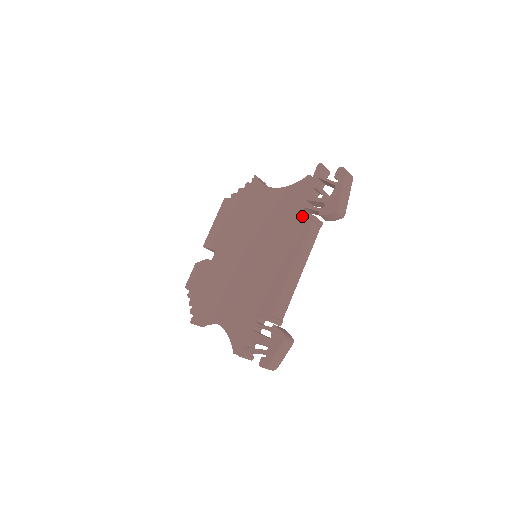
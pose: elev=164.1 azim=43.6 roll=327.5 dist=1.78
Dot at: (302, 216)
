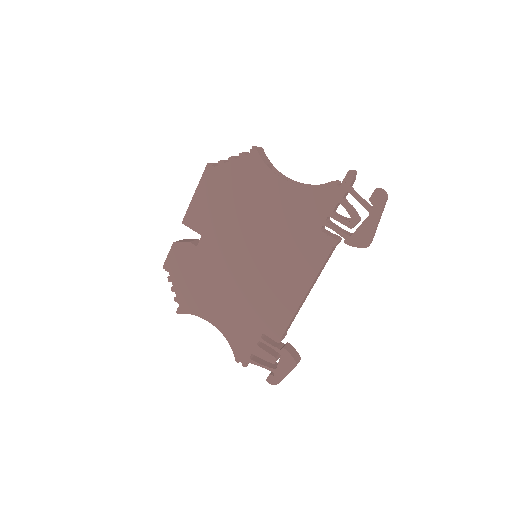
Dot at: (322, 236)
